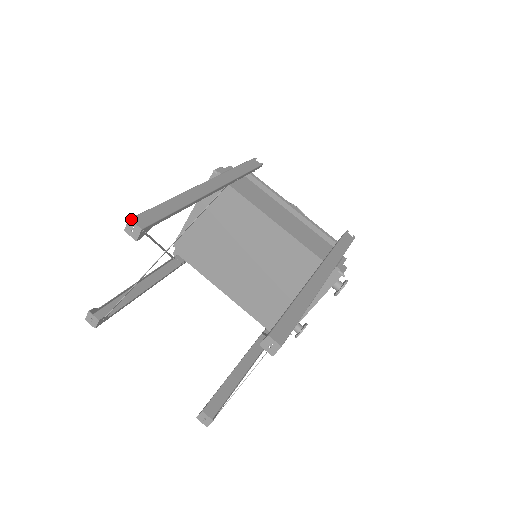
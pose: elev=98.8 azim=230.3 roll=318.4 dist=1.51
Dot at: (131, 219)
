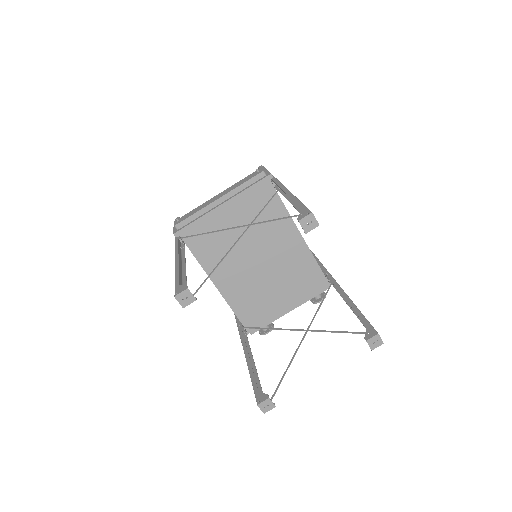
Dot at: occluded
